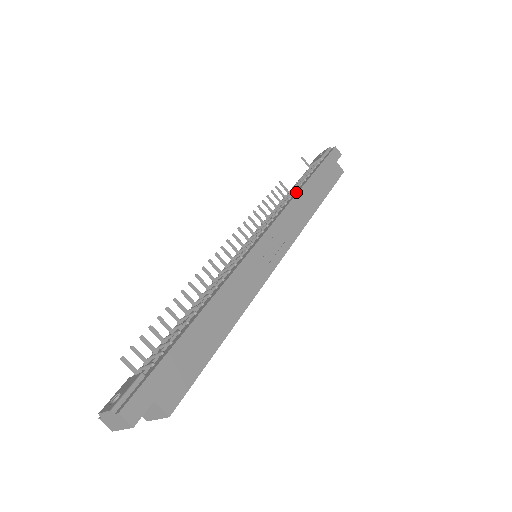
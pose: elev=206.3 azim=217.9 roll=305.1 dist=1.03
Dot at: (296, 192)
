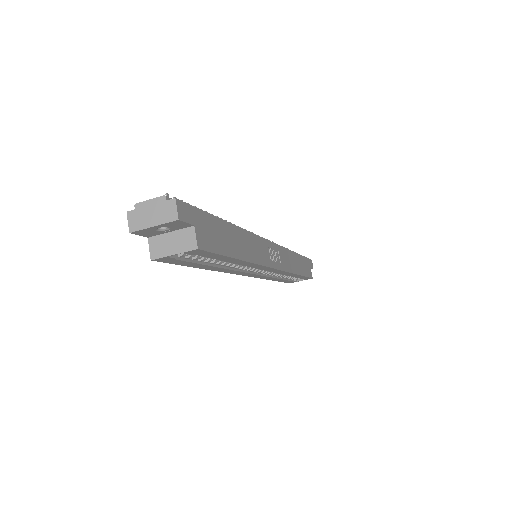
Dot at: occluded
